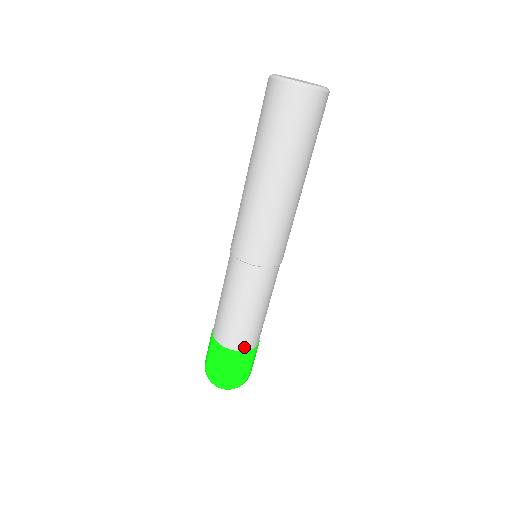
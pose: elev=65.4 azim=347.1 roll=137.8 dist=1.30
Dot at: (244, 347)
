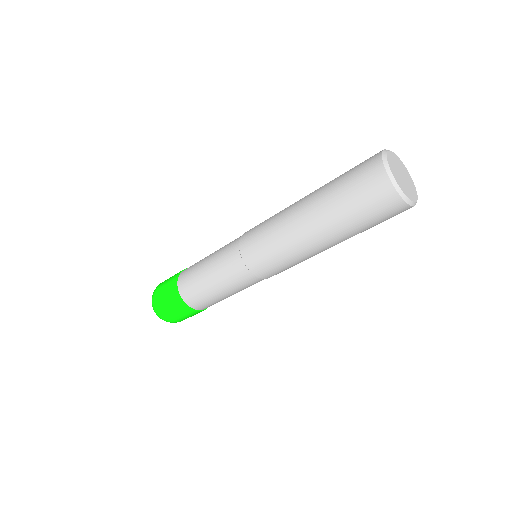
Dot at: (193, 306)
